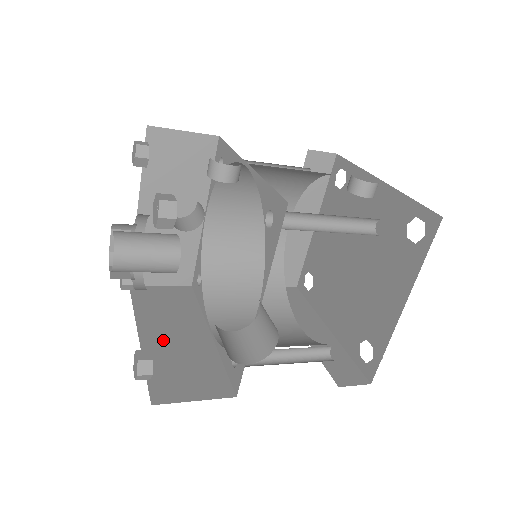
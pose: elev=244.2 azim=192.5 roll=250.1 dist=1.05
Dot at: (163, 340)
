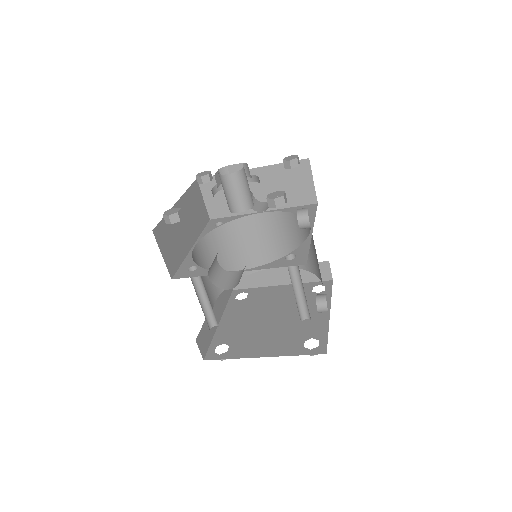
Dot at: occluded
